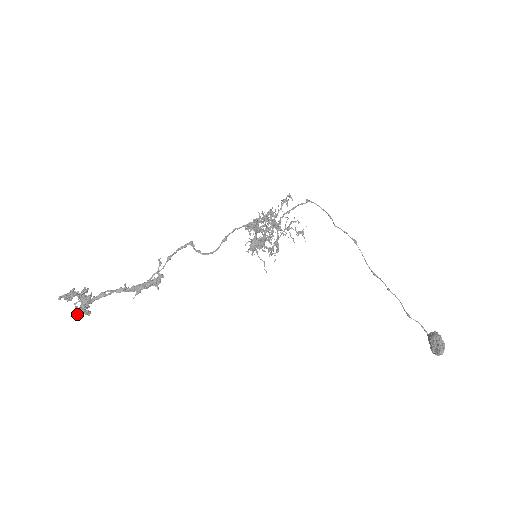
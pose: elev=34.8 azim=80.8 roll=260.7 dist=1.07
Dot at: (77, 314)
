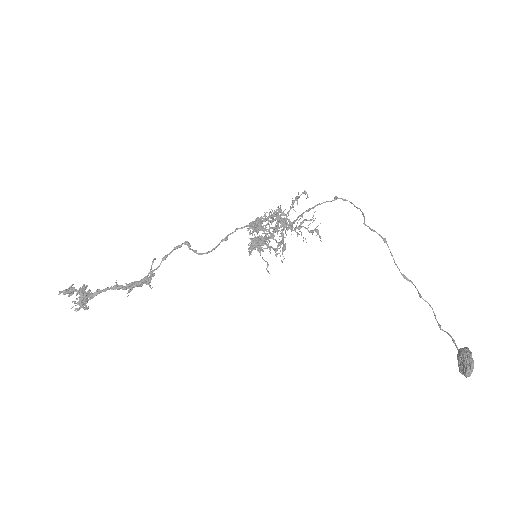
Dot at: (77, 308)
